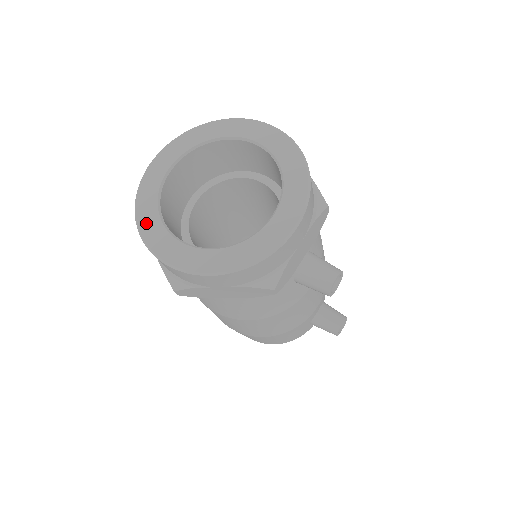
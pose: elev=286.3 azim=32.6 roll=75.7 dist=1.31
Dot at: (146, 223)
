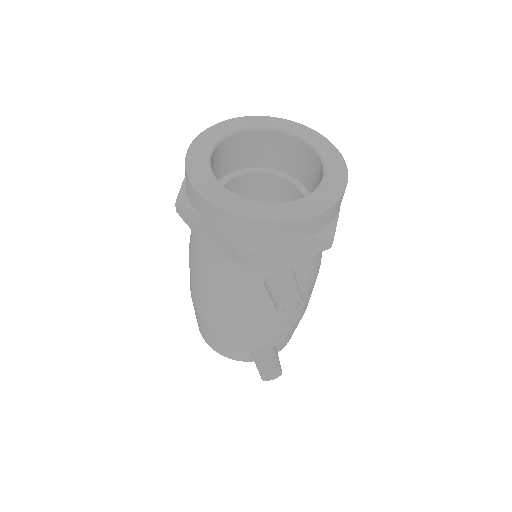
Dot at: (201, 142)
